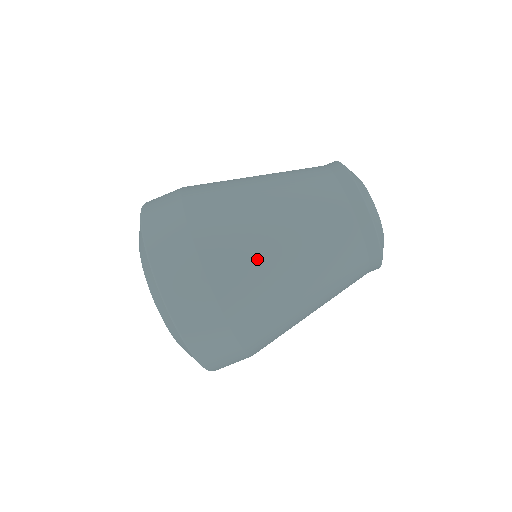
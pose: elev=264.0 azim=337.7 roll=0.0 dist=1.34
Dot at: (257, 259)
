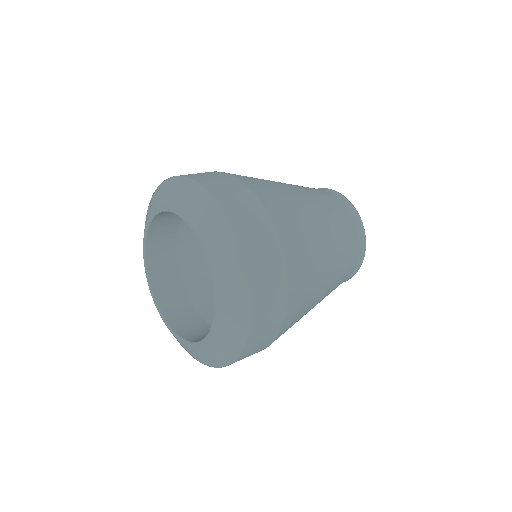
Dot at: (304, 314)
